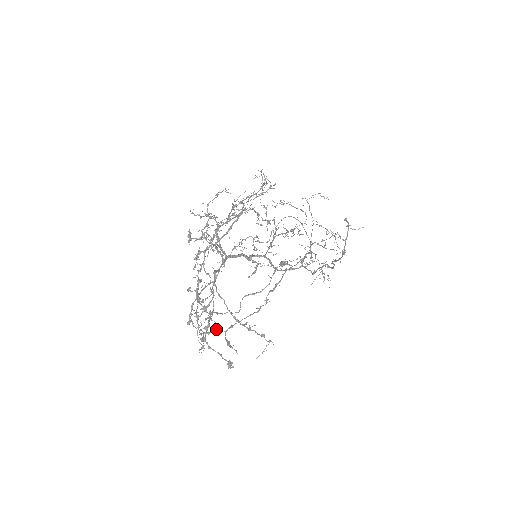
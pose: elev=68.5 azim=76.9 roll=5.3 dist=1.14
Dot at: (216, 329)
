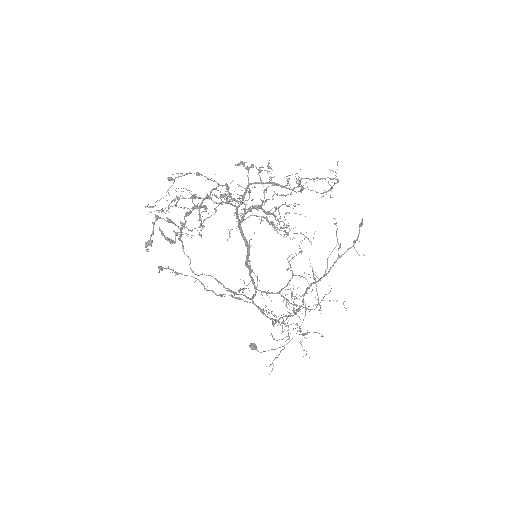
Dot at: (170, 240)
